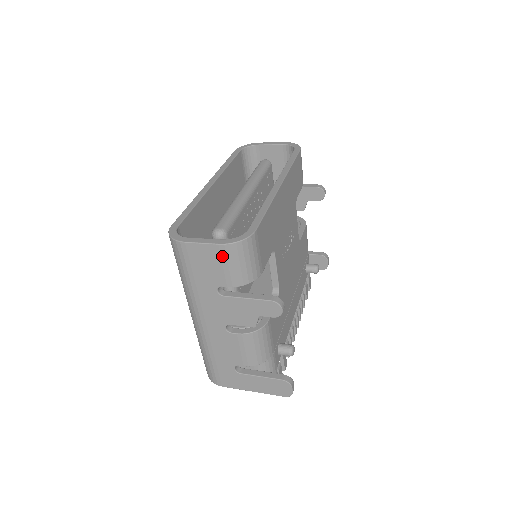
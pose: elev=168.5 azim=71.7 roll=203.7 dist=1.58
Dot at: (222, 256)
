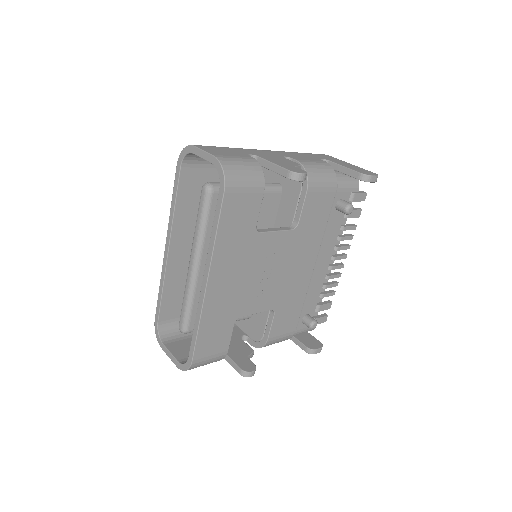
Dot at: occluded
